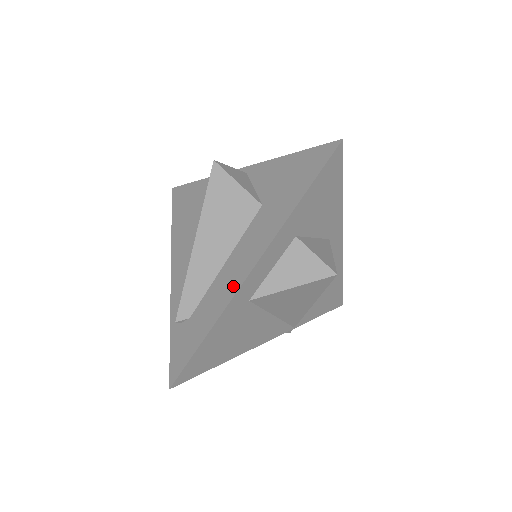
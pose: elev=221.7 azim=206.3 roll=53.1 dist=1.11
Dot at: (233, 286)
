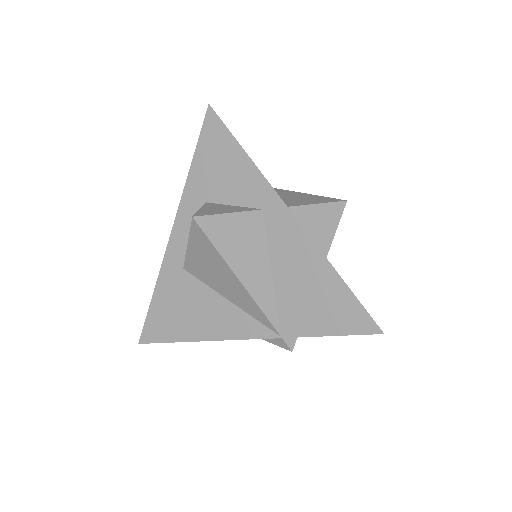
Dot at: occluded
